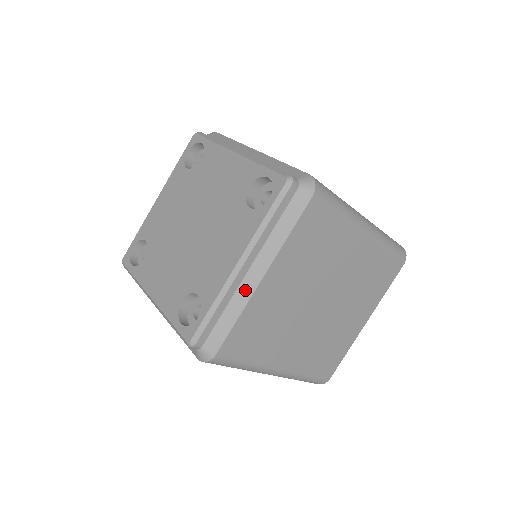
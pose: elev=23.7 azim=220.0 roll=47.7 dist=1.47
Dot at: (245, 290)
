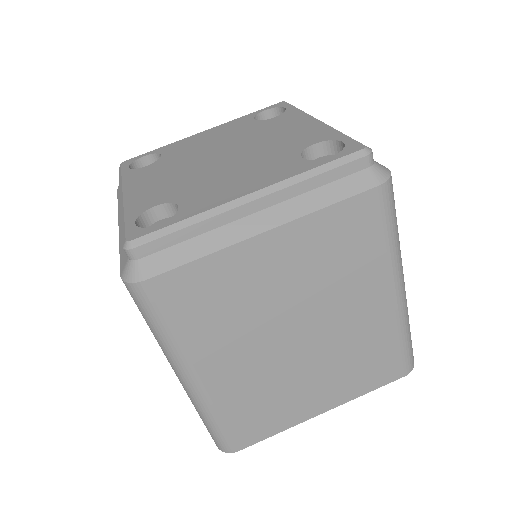
Dot at: (235, 231)
